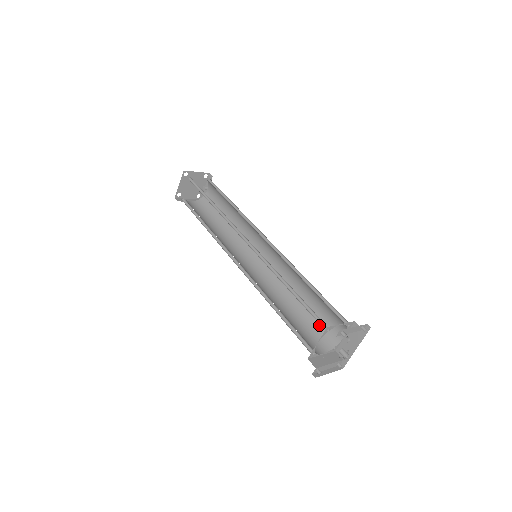
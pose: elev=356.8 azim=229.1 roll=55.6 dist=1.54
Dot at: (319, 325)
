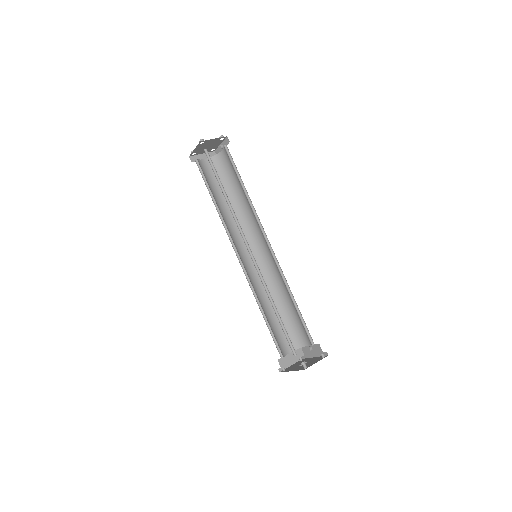
Dot at: (294, 327)
